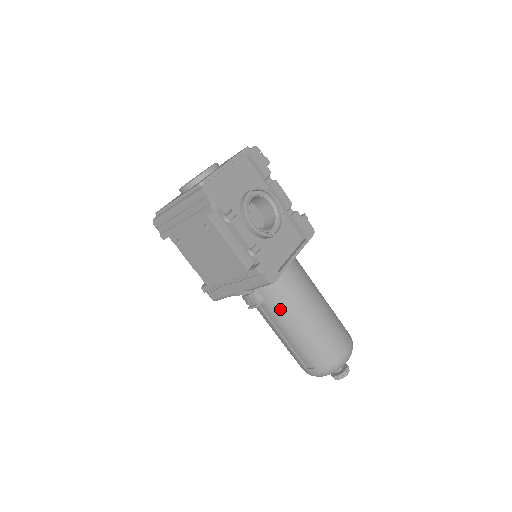
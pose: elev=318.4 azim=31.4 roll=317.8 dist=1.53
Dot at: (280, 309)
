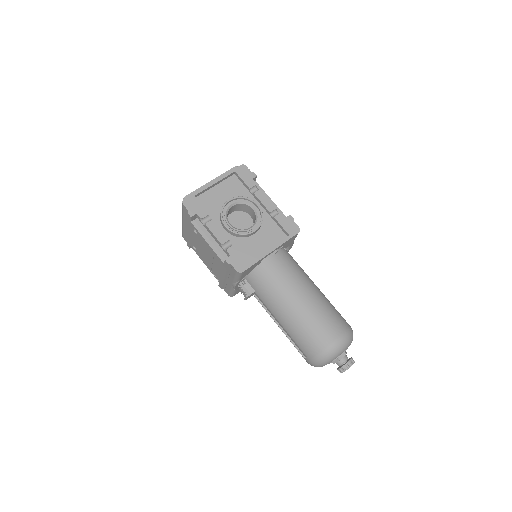
Dot at: (267, 299)
